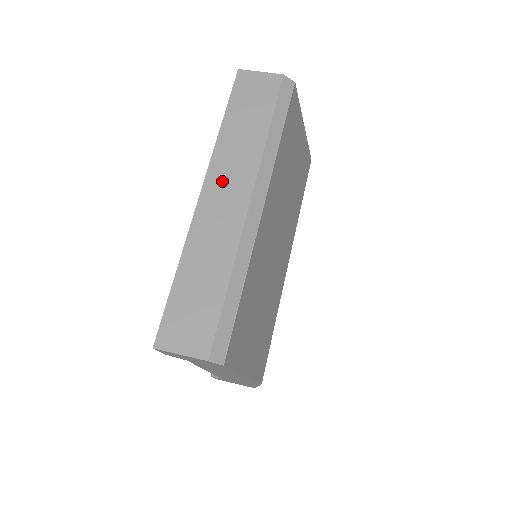
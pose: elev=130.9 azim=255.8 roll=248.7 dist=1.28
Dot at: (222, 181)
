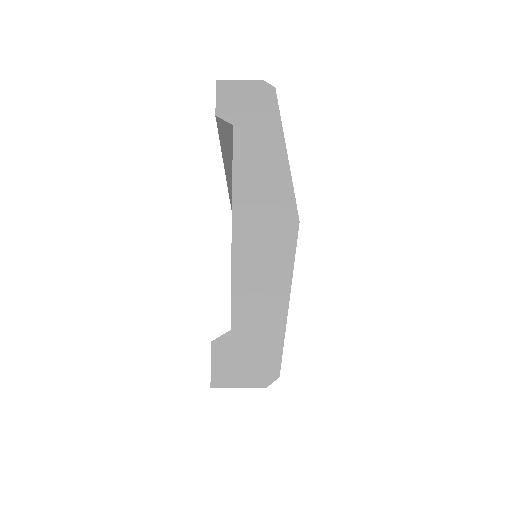
Dot at: occluded
